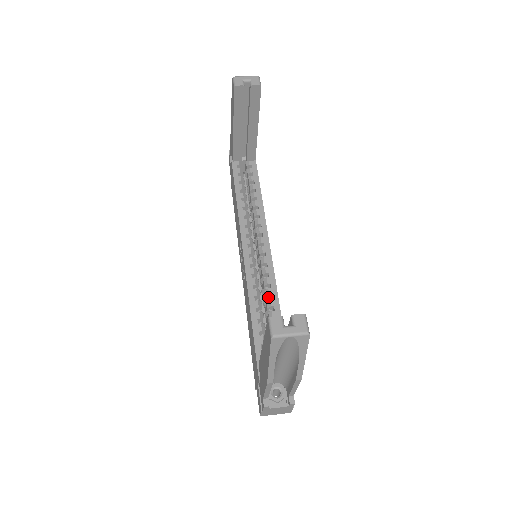
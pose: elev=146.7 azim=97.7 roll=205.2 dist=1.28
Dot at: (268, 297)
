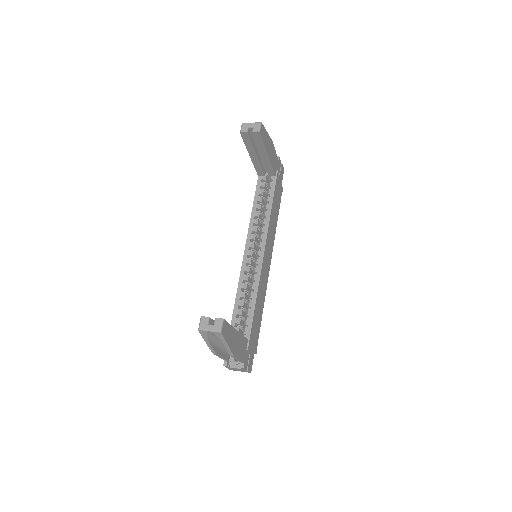
Dot at: (252, 290)
